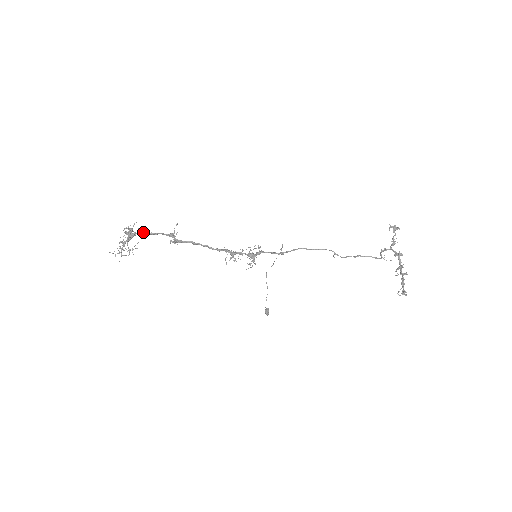
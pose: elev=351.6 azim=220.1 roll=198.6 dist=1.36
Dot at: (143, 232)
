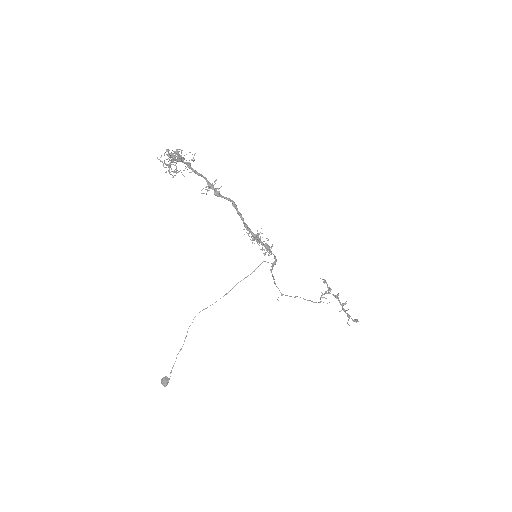
Dot at: (190, 164)
